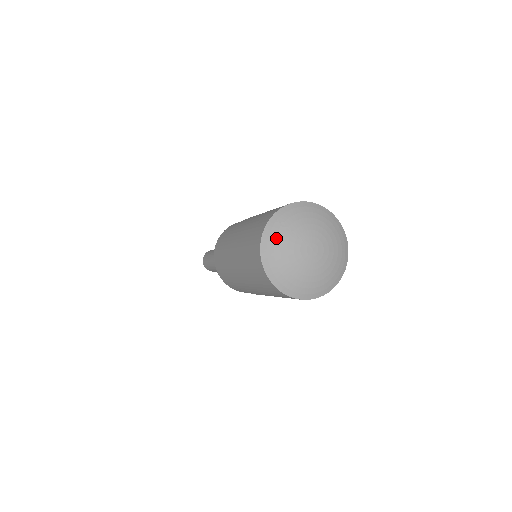
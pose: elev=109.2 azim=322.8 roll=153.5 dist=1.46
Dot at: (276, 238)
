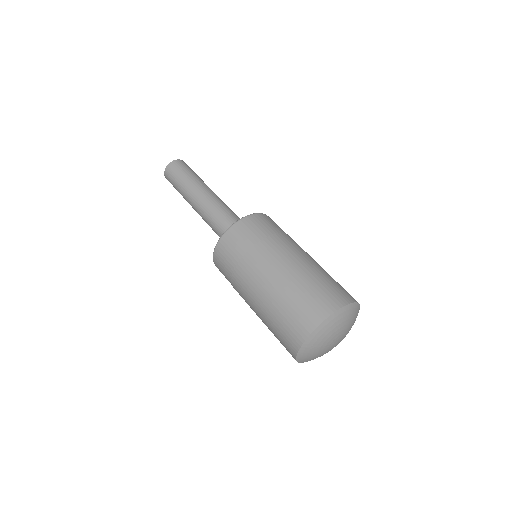
Dot at: (308, 355)
